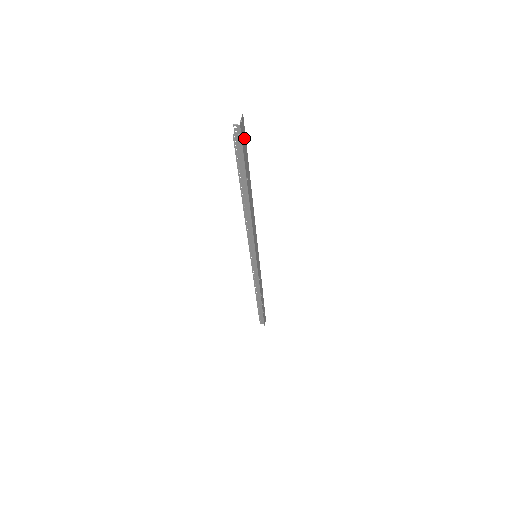
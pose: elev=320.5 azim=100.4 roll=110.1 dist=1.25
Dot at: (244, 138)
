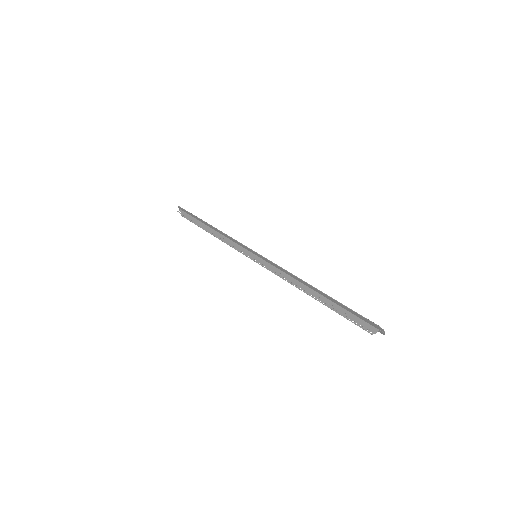
Dot at: (366, 320)
